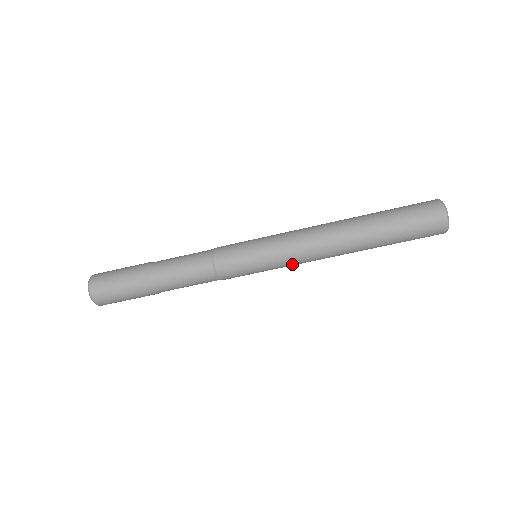
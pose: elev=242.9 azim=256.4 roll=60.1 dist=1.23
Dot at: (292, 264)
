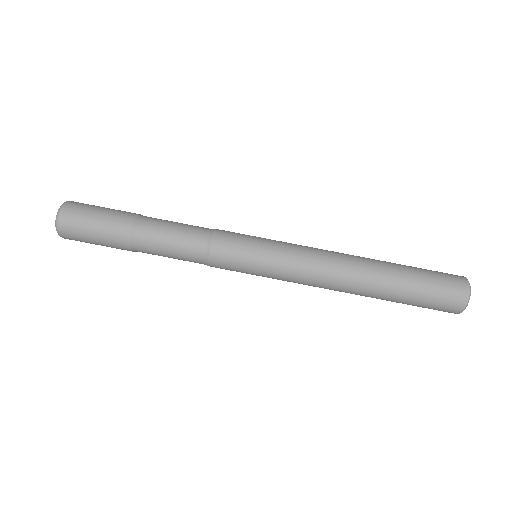
Dot at: (293, 275)
